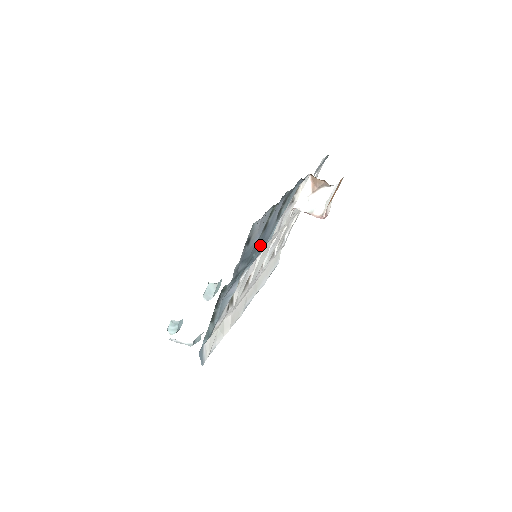
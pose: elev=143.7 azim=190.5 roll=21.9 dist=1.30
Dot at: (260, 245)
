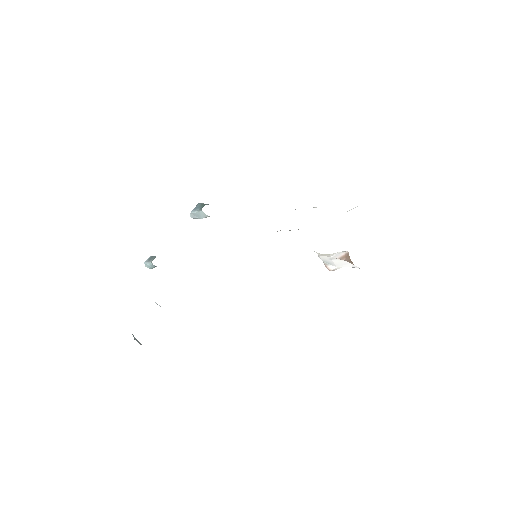
Dot at: occluded
